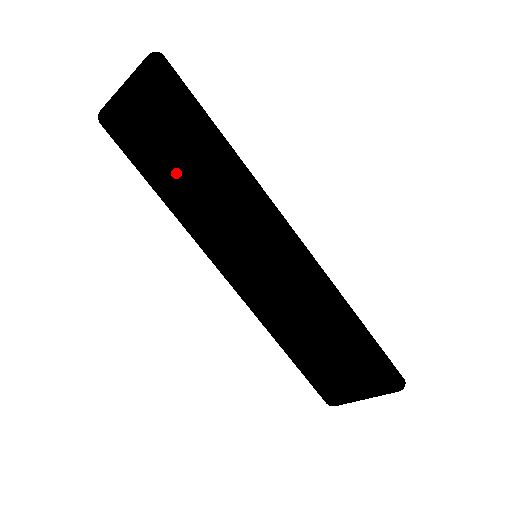
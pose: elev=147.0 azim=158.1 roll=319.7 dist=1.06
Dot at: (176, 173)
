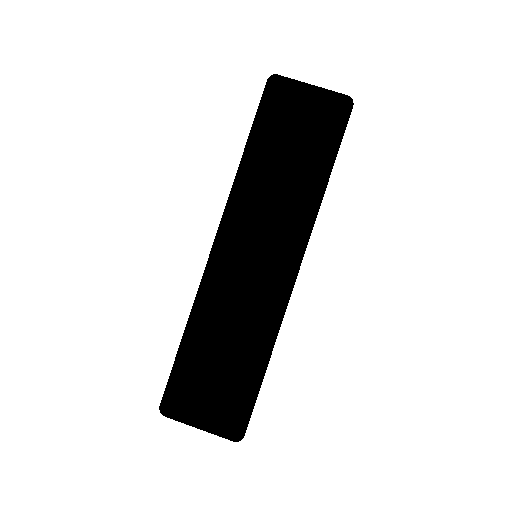
Dot at: (279, 157)
